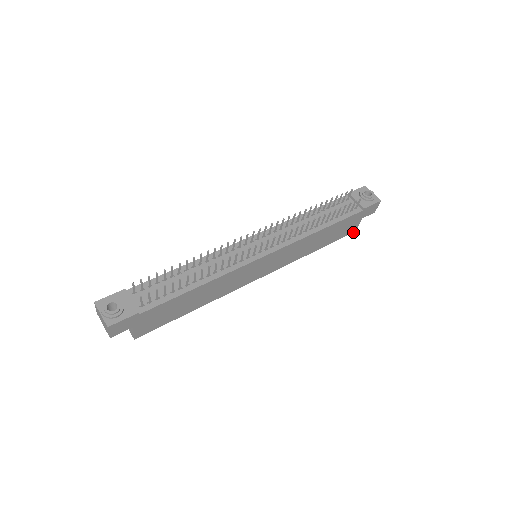
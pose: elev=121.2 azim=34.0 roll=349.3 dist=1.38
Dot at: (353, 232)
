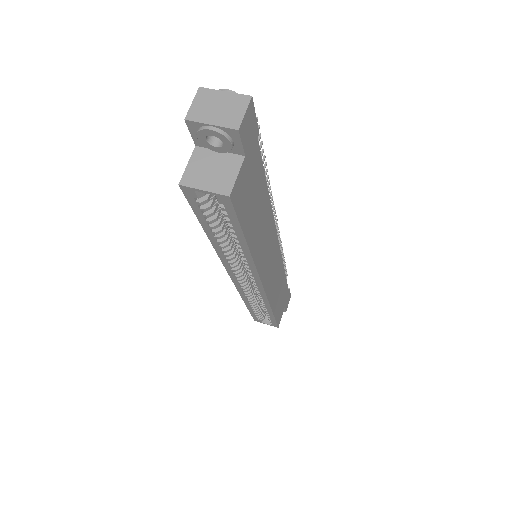
Dot at: (278, 327)
